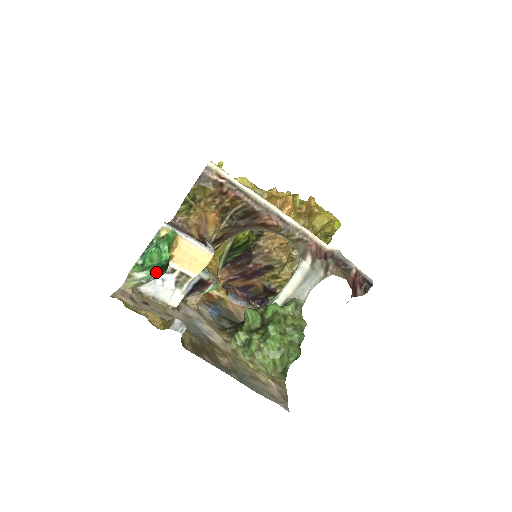
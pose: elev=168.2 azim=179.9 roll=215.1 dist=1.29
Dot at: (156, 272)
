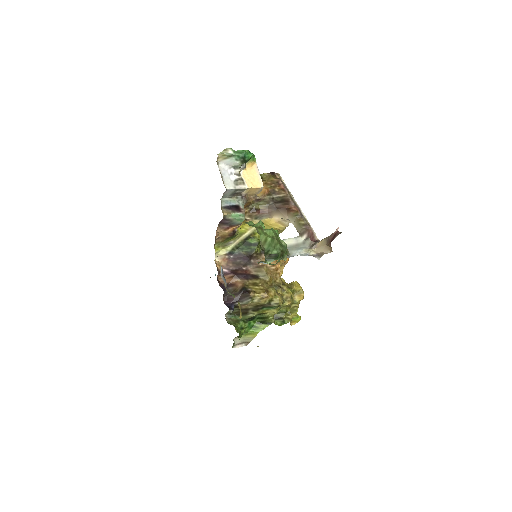
Dot at: (240, 157)
